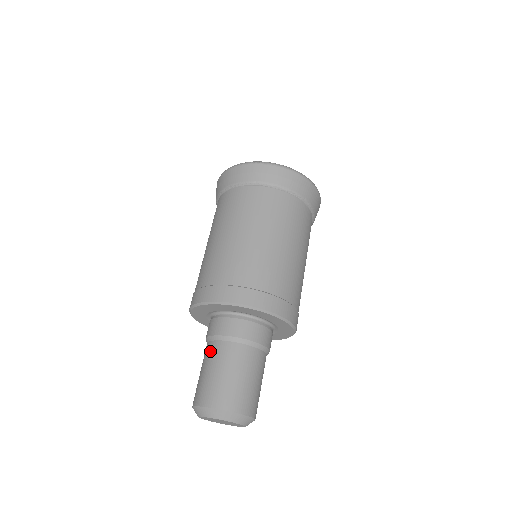
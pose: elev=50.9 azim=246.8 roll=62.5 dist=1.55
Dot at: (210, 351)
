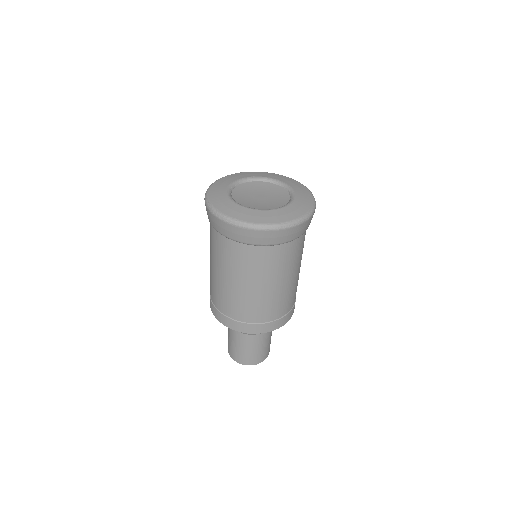
Dot at: (230, 330)
